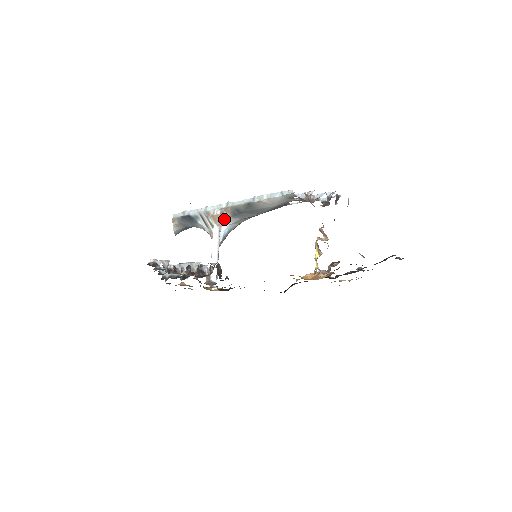
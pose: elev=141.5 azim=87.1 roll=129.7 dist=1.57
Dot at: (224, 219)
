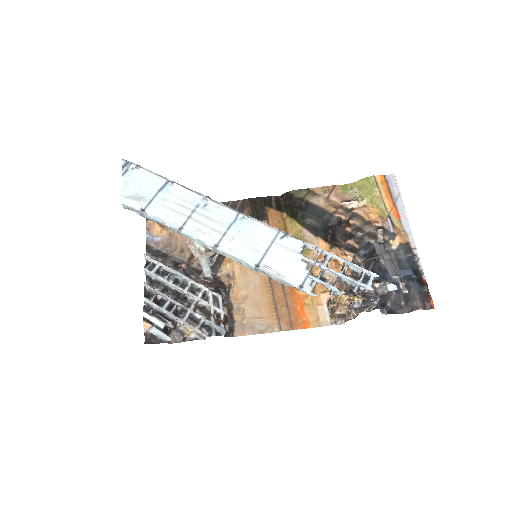
Dot at: (211, 251)
